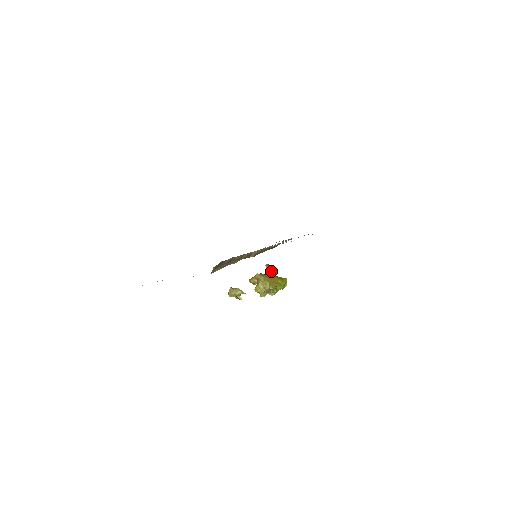
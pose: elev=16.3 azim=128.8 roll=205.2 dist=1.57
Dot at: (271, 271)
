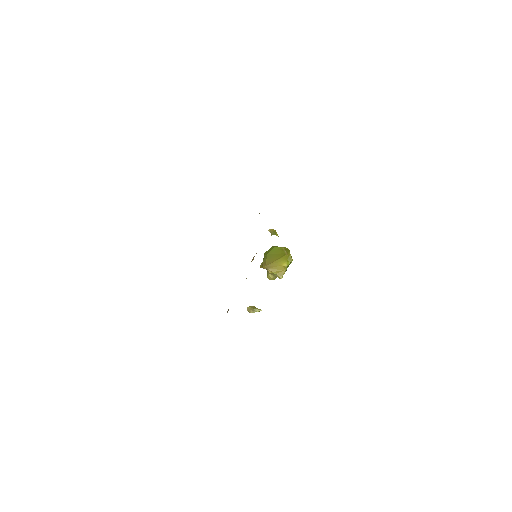
Dot at: occluded
